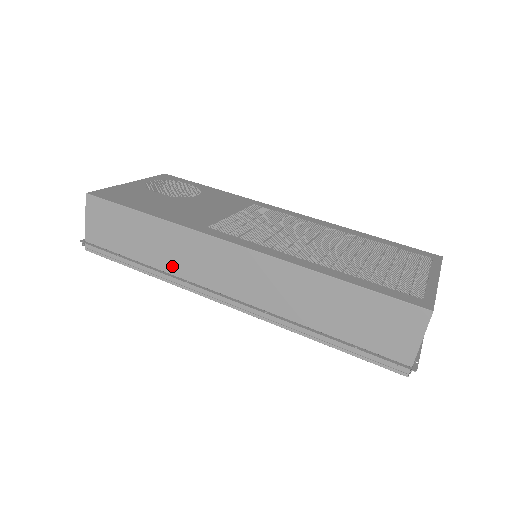
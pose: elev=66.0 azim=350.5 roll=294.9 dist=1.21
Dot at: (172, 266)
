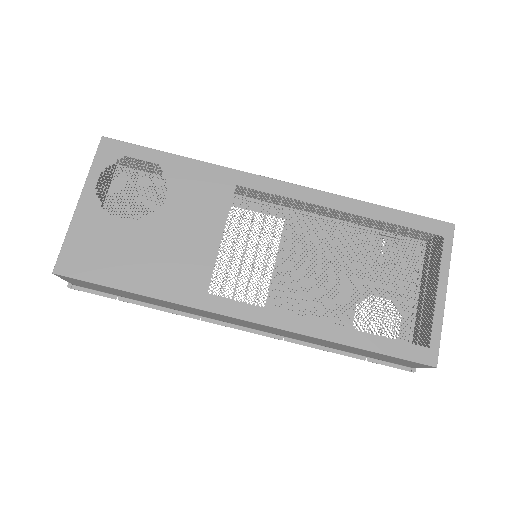
Dot at: (180, 310)
